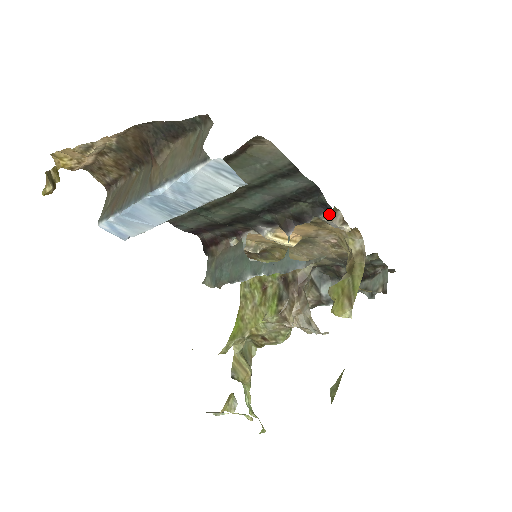
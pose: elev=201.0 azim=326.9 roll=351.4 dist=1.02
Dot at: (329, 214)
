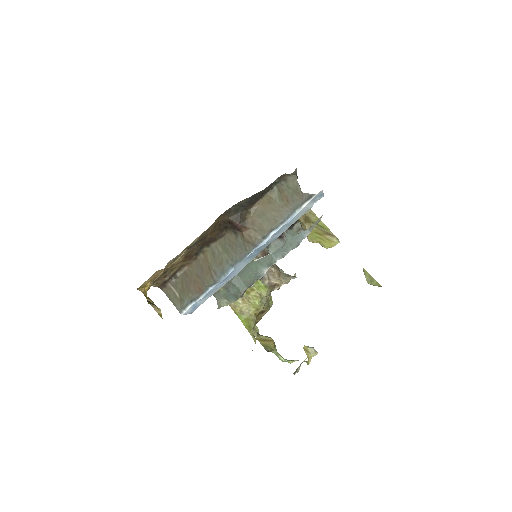
Dot at: occluded
